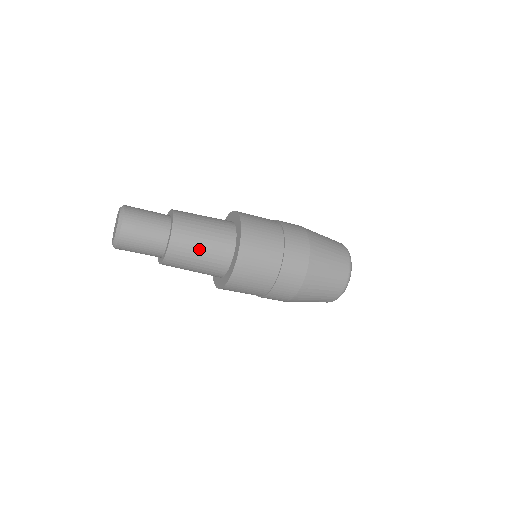
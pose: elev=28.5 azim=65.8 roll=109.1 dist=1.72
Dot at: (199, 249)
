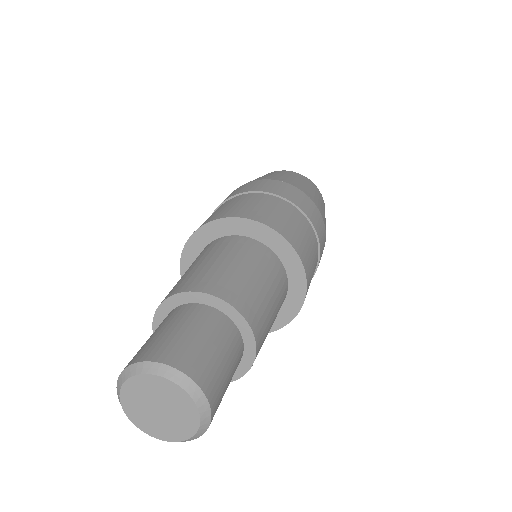
Dot at: occluded
